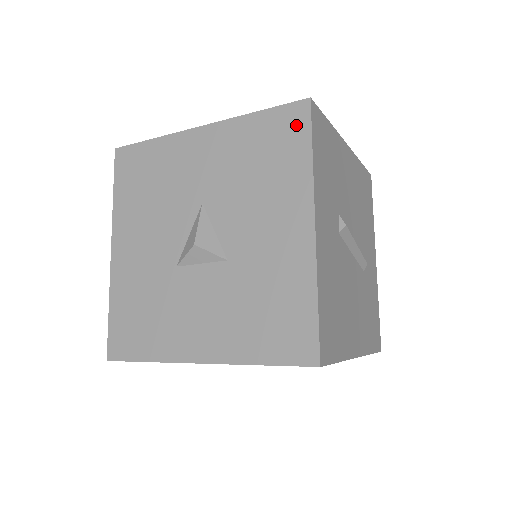
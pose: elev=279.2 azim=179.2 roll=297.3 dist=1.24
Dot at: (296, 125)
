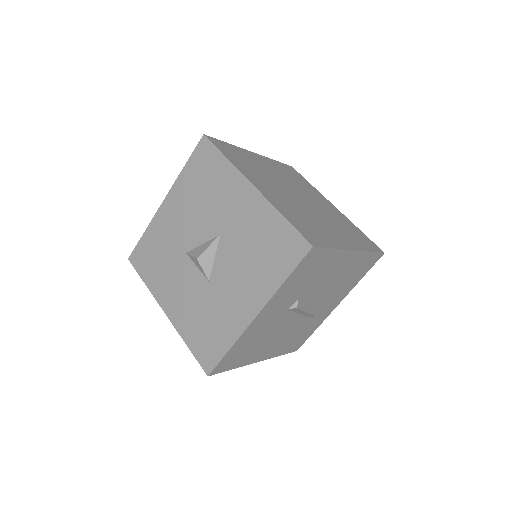
Dot at: (293, 253)
